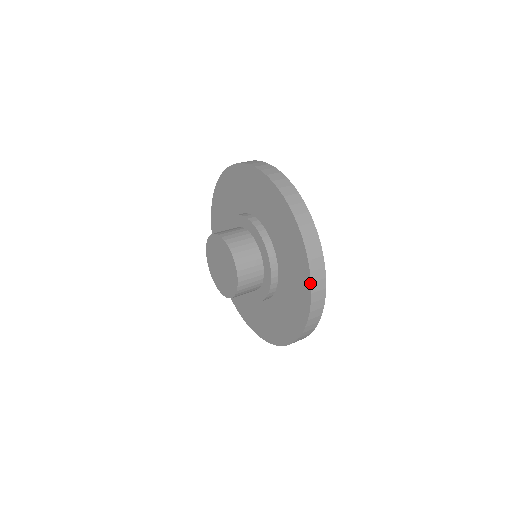
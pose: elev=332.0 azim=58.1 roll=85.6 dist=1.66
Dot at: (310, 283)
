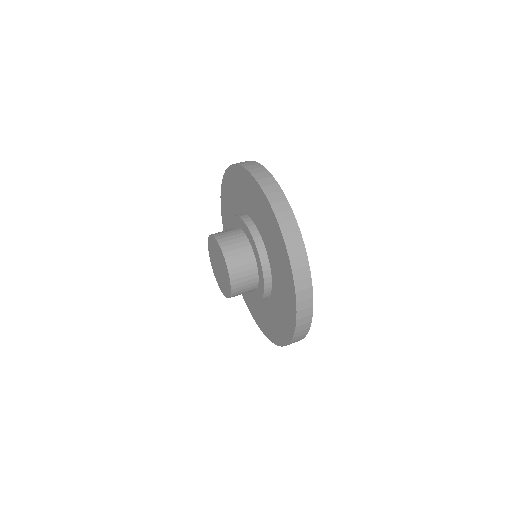
Dot at: (269, 205)
